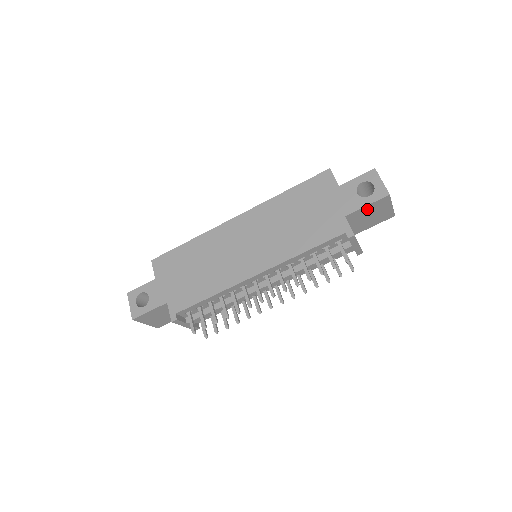
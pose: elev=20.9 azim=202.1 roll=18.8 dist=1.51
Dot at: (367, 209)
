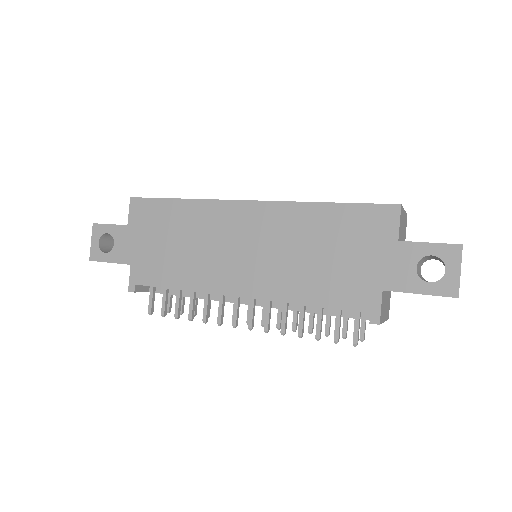
Dot at: occluded
